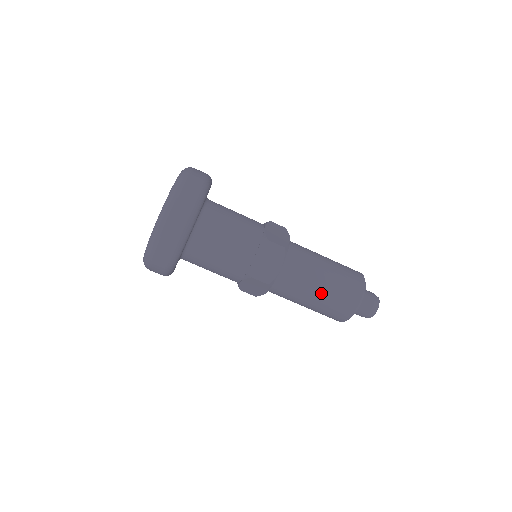
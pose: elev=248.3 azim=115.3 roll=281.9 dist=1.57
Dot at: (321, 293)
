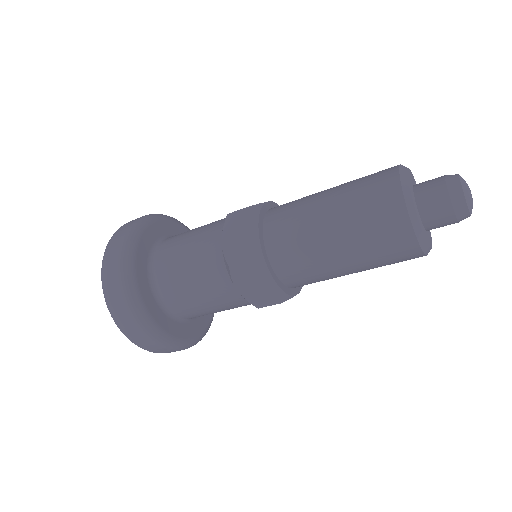
Dot at: occluded
